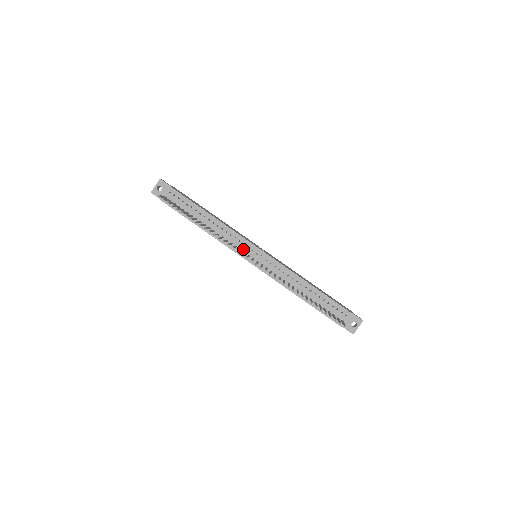
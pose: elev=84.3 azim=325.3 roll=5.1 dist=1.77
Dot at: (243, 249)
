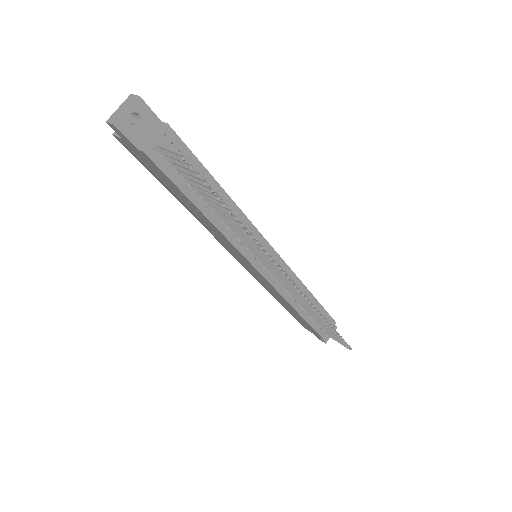
Dot at: occluded
